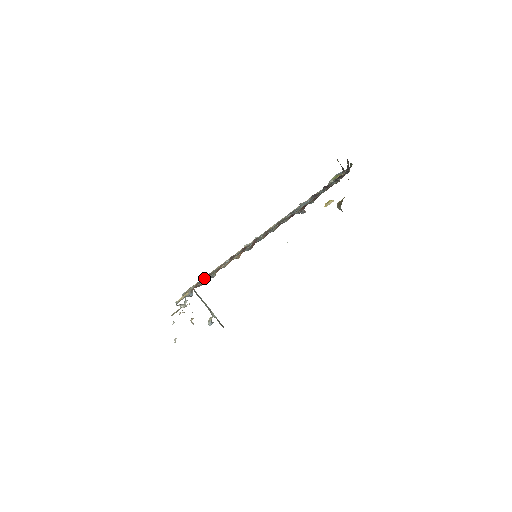
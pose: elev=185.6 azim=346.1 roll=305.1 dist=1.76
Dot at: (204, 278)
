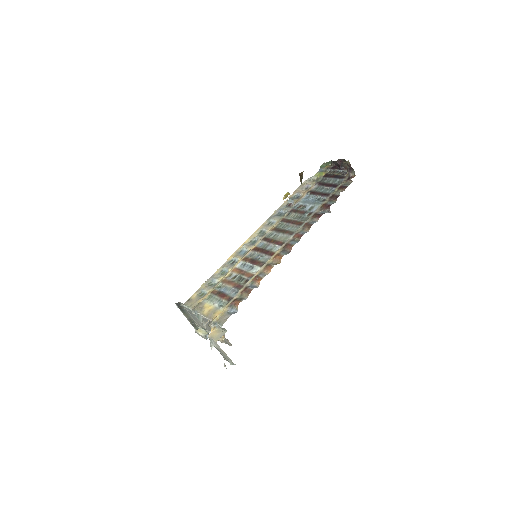
Dot at: (222, 288)
